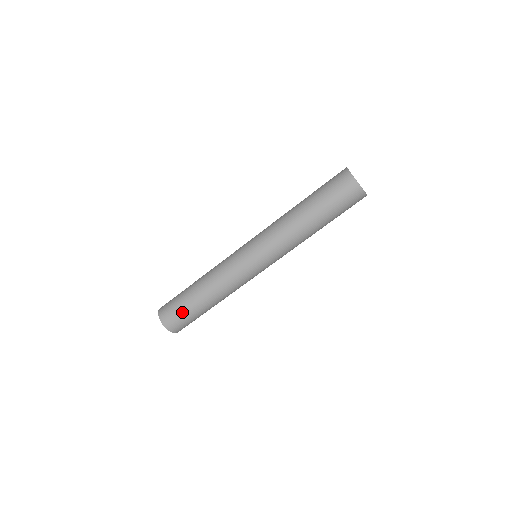
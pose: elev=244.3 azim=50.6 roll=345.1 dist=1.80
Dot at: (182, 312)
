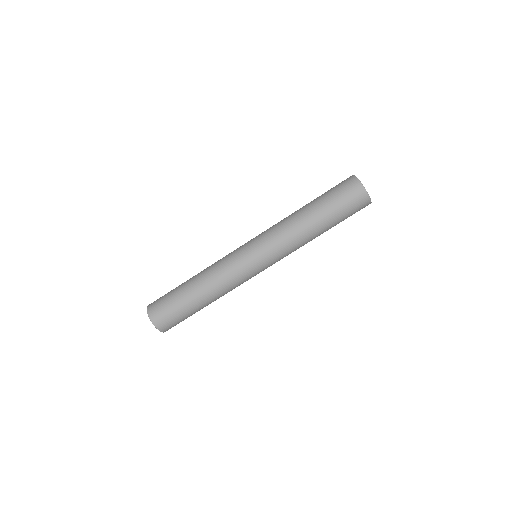
Dot at: (169, 298)
